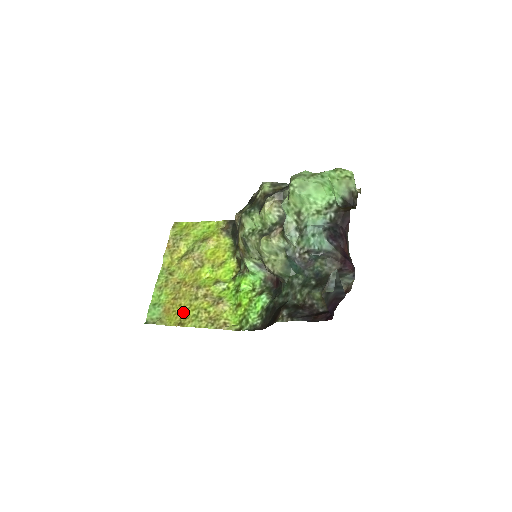
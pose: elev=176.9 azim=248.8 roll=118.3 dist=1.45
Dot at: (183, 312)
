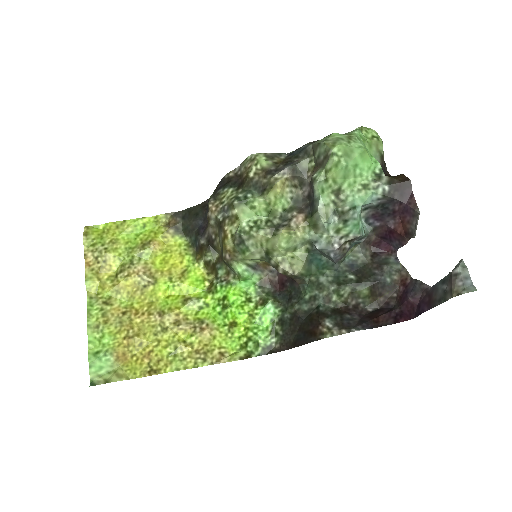
Dot at: (149, 353)
